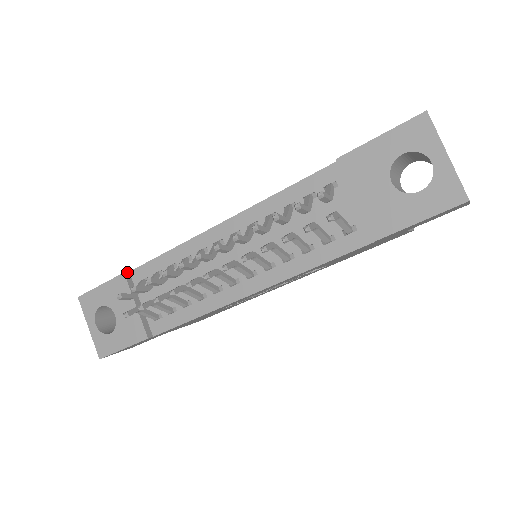
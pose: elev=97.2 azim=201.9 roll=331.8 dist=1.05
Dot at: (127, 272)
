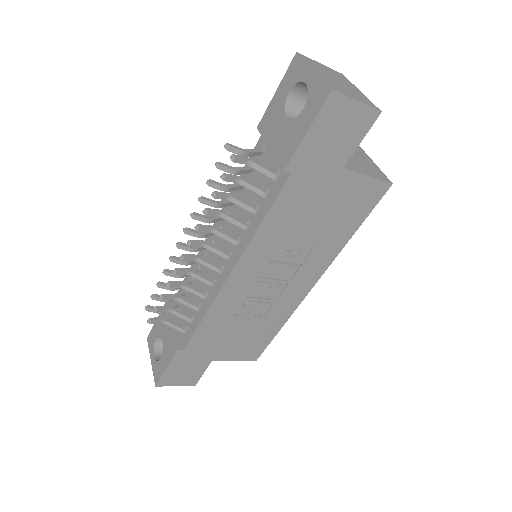
Dot at: occluded
